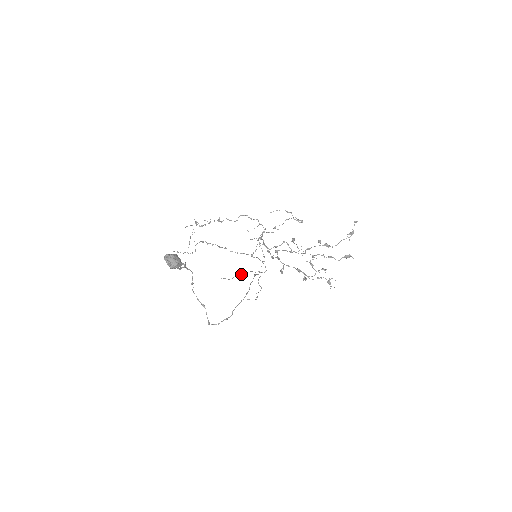
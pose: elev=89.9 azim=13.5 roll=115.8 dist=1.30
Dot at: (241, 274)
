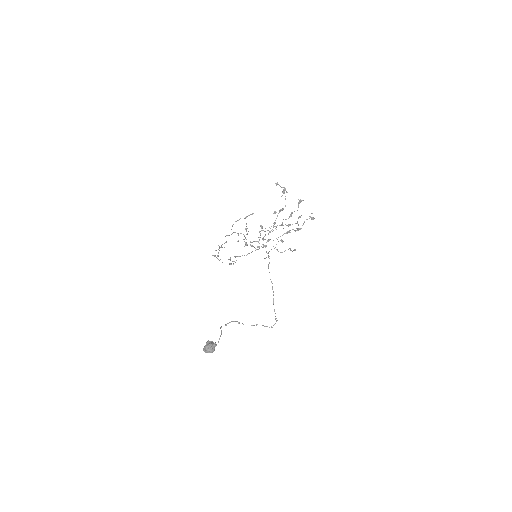
Dot at: occluded
